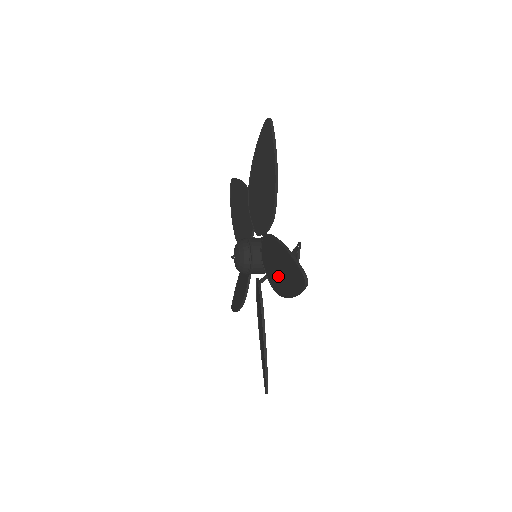
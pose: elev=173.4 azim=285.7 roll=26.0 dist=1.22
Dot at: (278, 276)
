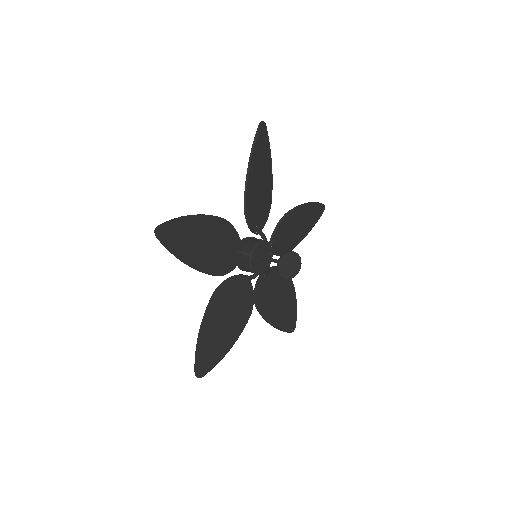
Dot at: (210, 254)
